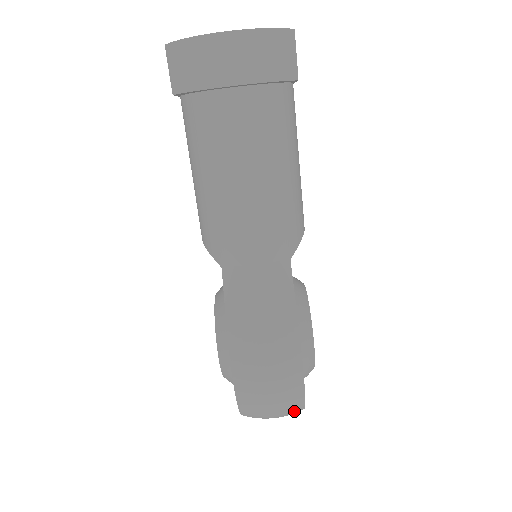
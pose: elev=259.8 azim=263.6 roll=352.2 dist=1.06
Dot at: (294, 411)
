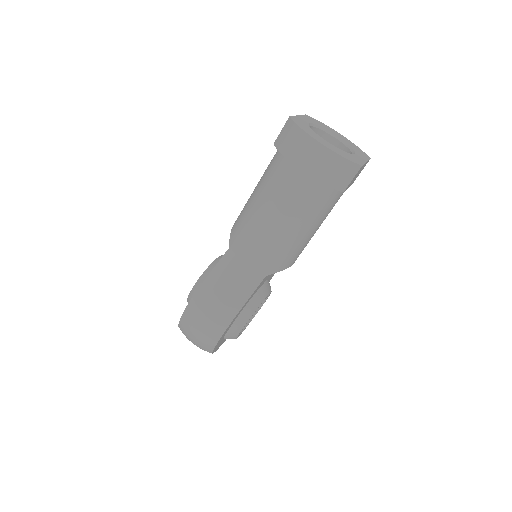
Dot at: (205, 350)
